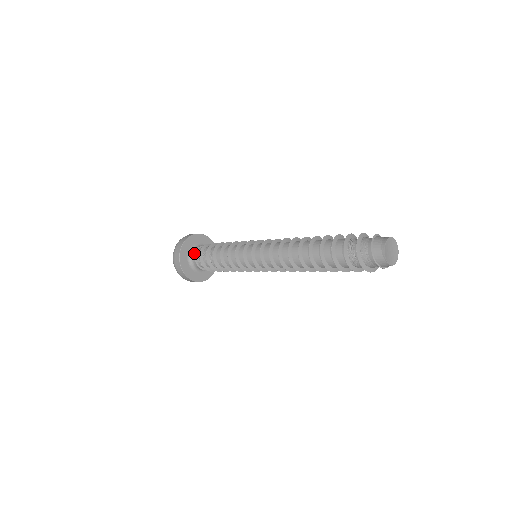
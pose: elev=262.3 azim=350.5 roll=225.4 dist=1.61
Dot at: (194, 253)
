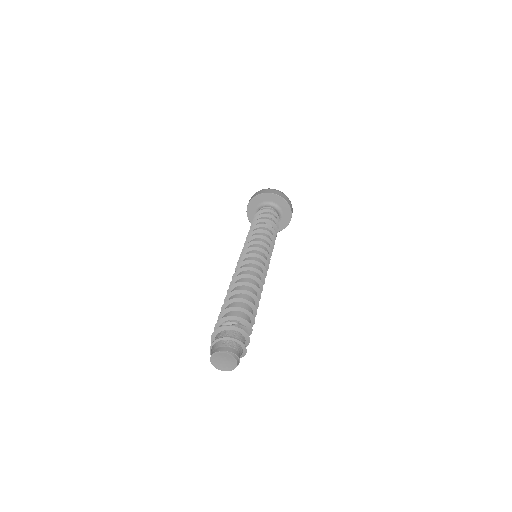
Dot at: occluded
